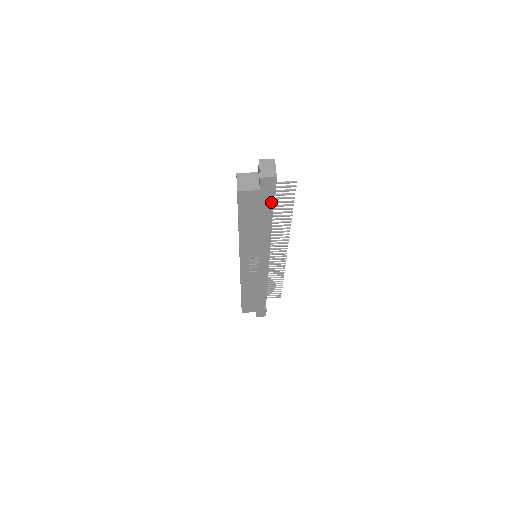
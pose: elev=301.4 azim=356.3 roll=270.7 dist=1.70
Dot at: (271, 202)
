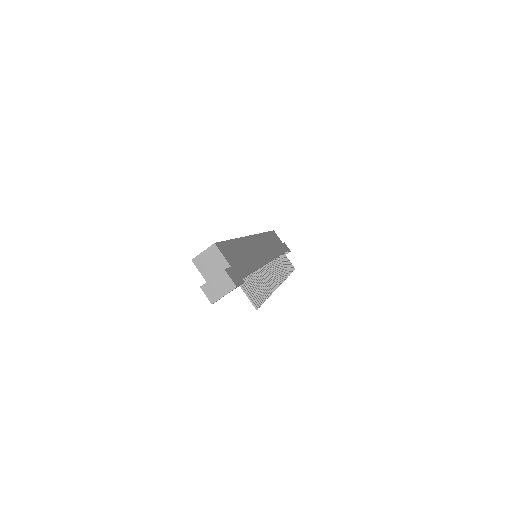
Dot at: occluded
